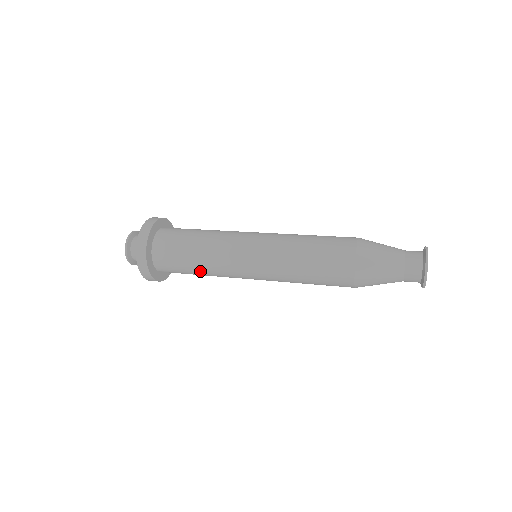
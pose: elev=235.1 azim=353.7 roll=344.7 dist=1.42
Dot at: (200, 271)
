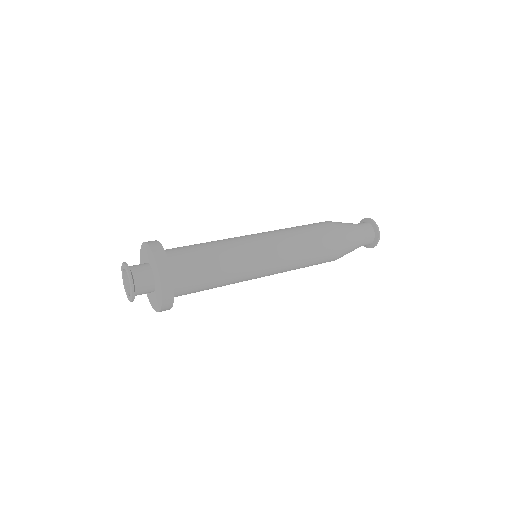
Dot at: (218, 285)
